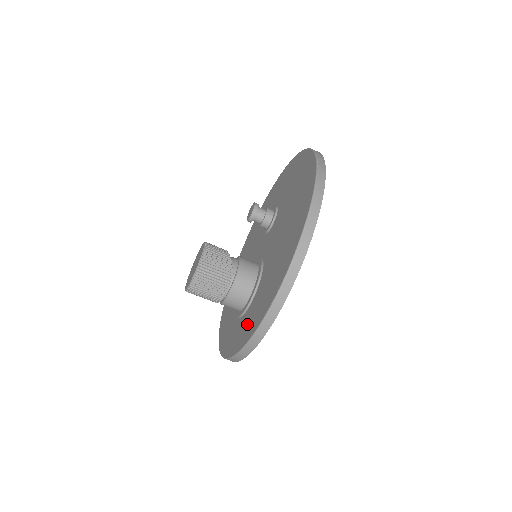
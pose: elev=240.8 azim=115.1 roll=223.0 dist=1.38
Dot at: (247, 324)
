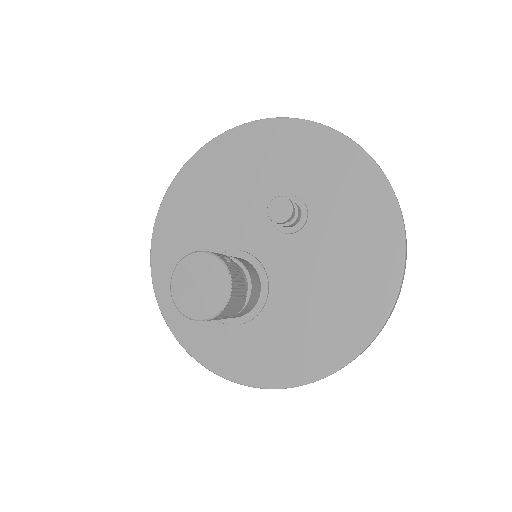
Dot at: (232, 352)
